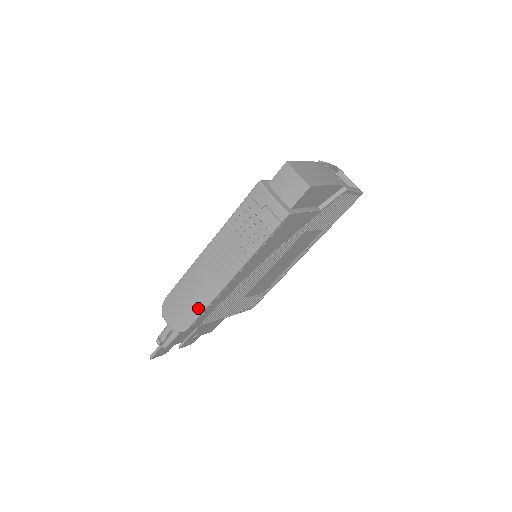
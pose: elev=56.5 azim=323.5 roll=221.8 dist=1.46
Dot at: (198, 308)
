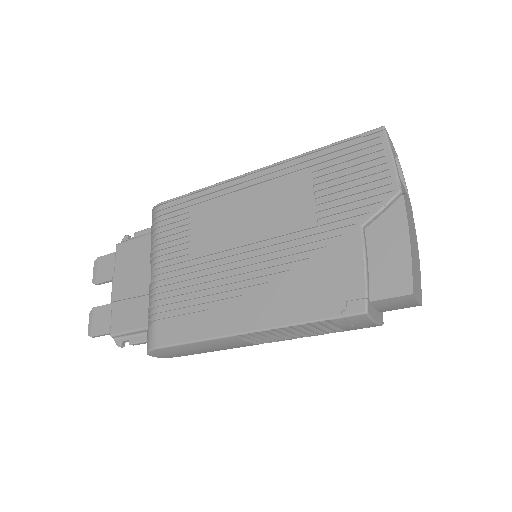
Dot at: occluded
